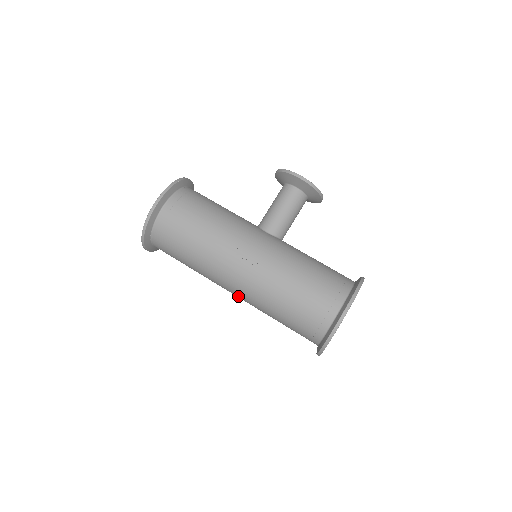
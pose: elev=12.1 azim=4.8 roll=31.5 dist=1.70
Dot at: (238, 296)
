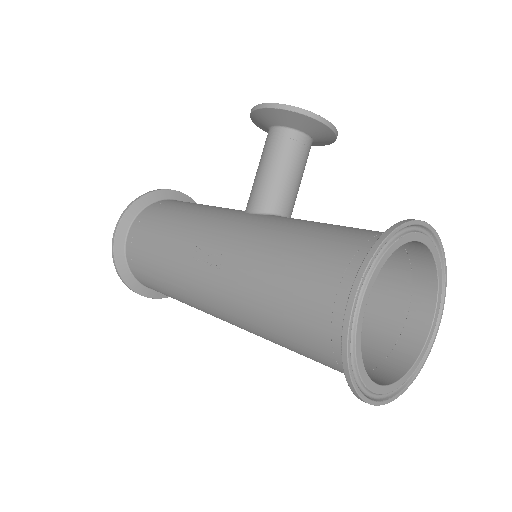
Dot at: occluded
